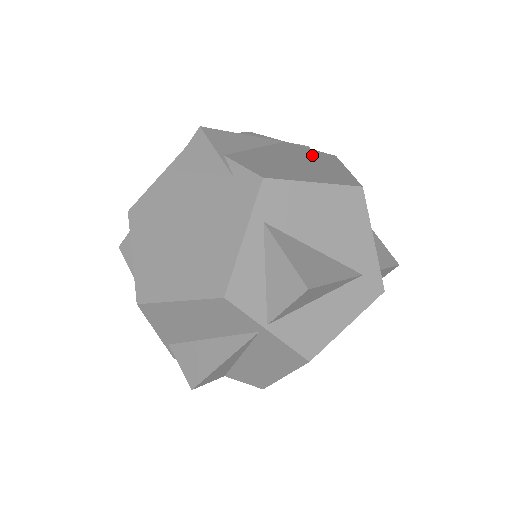
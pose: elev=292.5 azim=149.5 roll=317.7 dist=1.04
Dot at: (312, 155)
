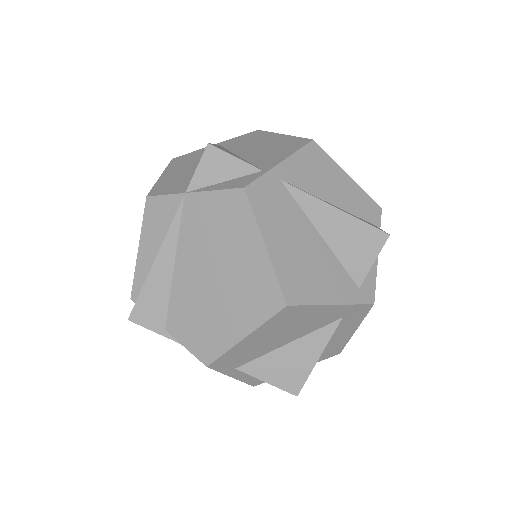
Dot at: (221, 226)
